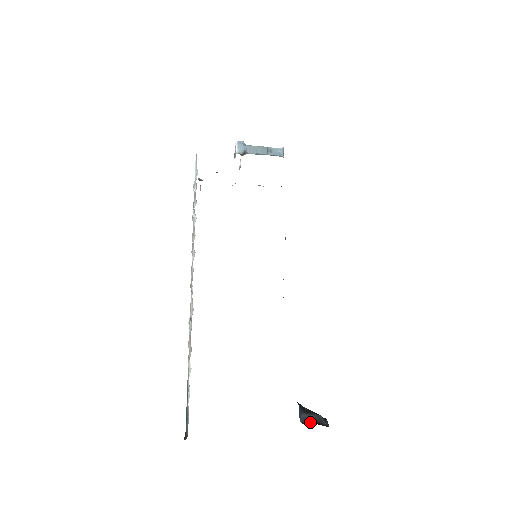
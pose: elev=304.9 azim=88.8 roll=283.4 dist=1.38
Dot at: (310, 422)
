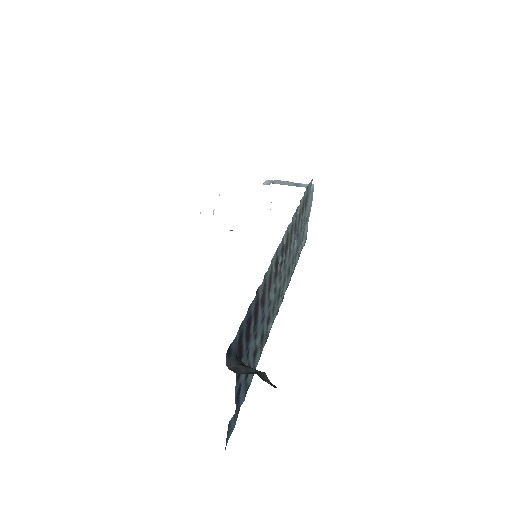
Dot at: (243, 373)
